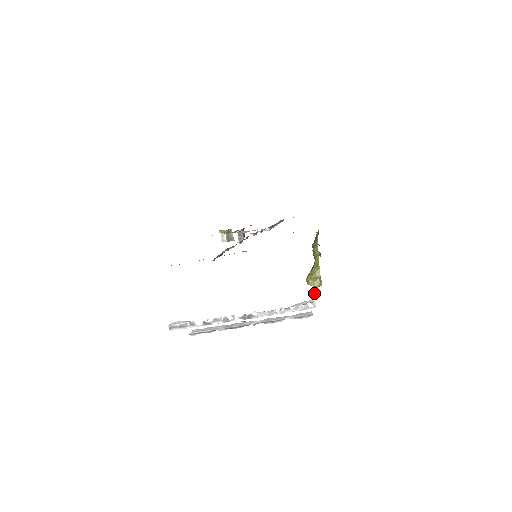
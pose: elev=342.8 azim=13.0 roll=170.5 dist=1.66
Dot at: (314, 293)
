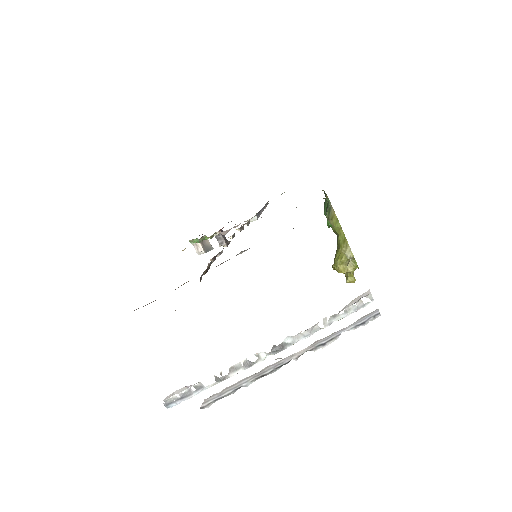
Dot at: (350, 282)
